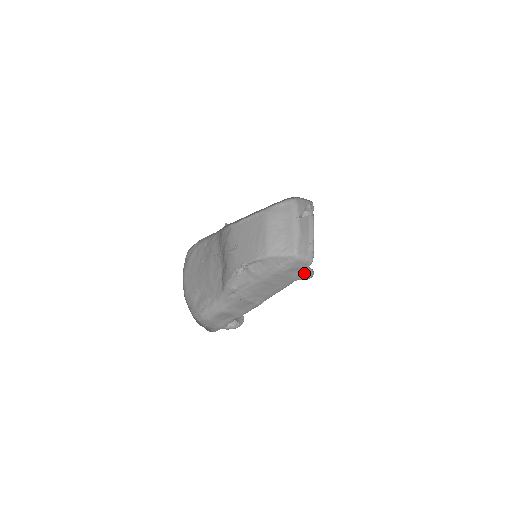
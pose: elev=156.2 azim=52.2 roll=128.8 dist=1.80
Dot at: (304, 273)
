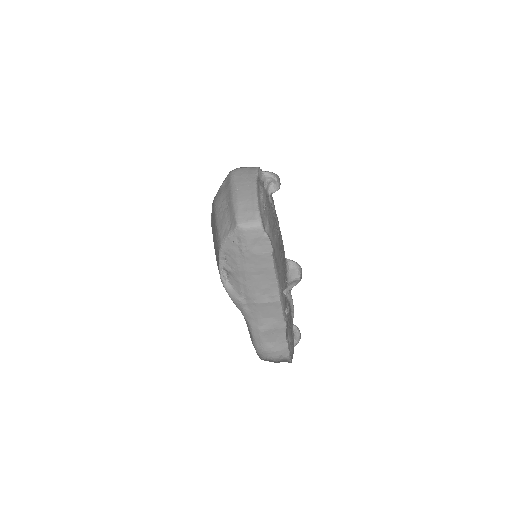
Dot at: (268, 241)
